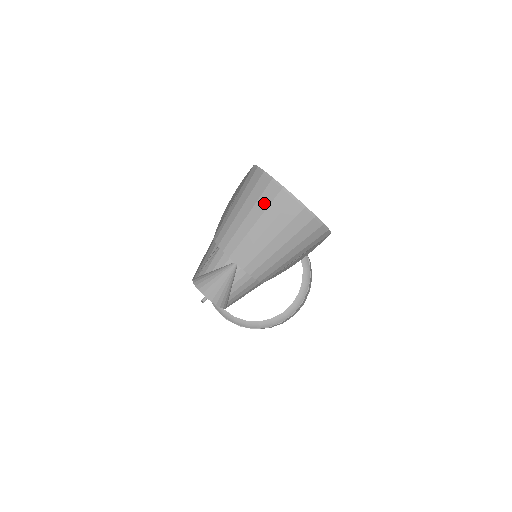
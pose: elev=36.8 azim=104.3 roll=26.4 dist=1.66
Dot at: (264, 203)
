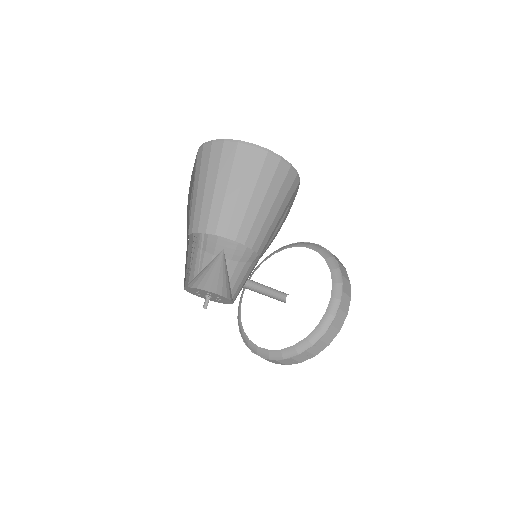
Dot at: (205, 165)
